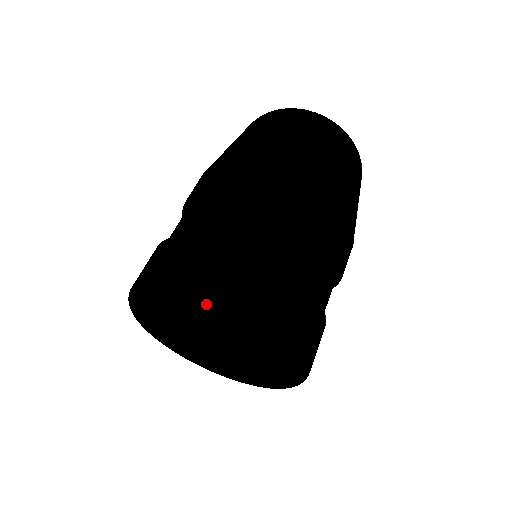
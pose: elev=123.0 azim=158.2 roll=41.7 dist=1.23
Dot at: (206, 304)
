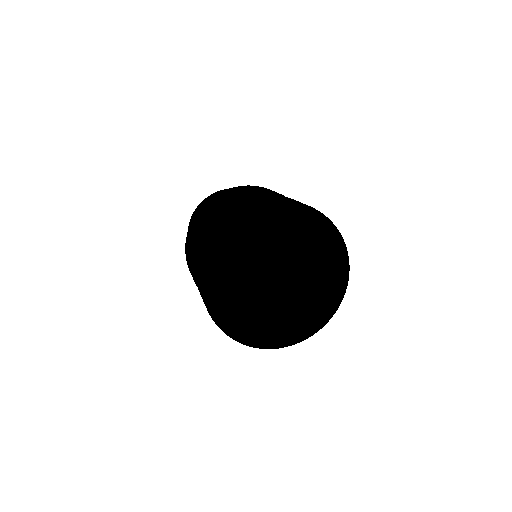
Dot at: (227, 234)
